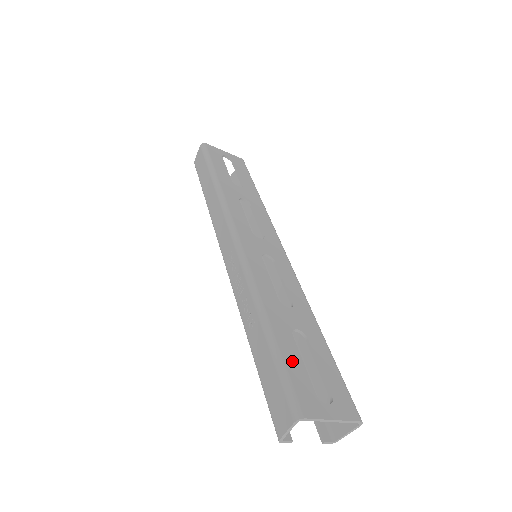
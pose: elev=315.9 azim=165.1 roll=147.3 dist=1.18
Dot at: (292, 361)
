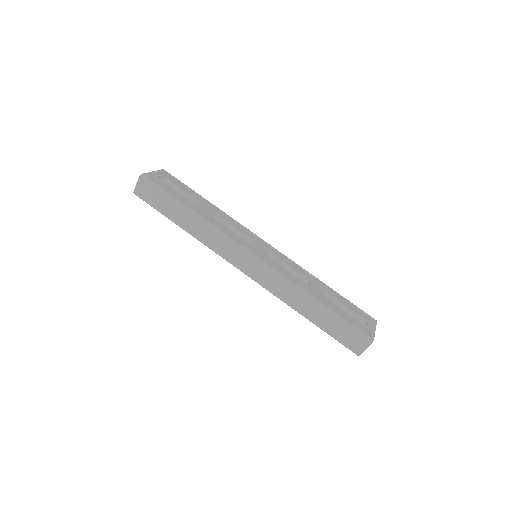
Dot at: (344, 315)
